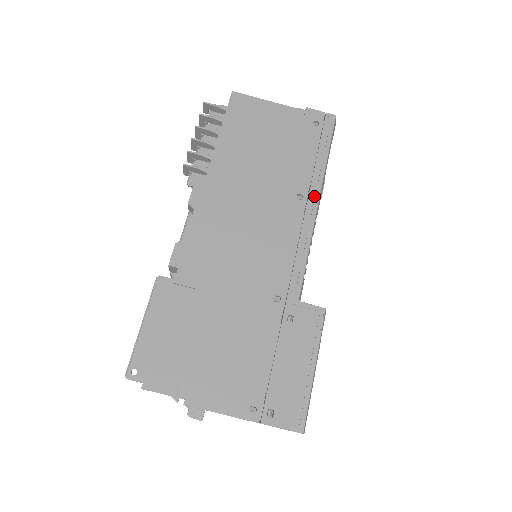
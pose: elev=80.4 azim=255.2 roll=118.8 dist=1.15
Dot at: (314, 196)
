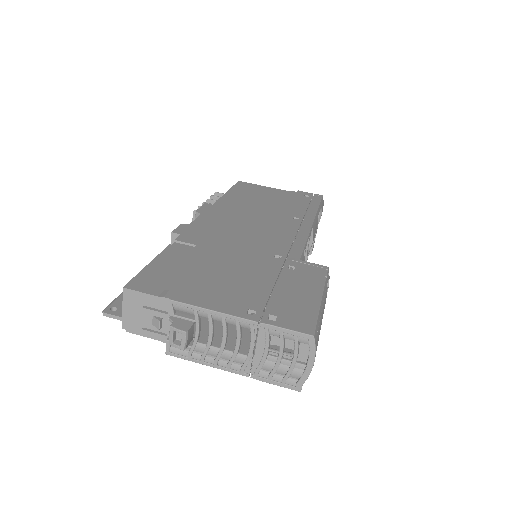
Dot at: (309, 219)
